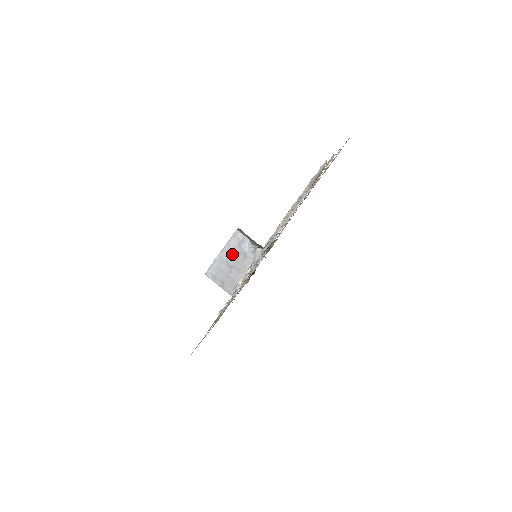
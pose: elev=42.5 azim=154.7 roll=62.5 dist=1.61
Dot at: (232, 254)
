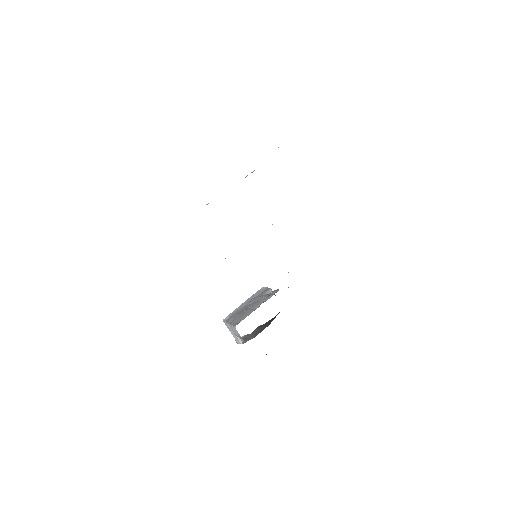
Dot at: (252, 300)
